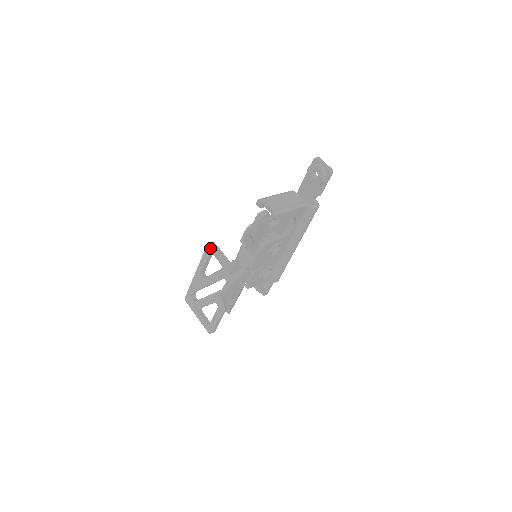
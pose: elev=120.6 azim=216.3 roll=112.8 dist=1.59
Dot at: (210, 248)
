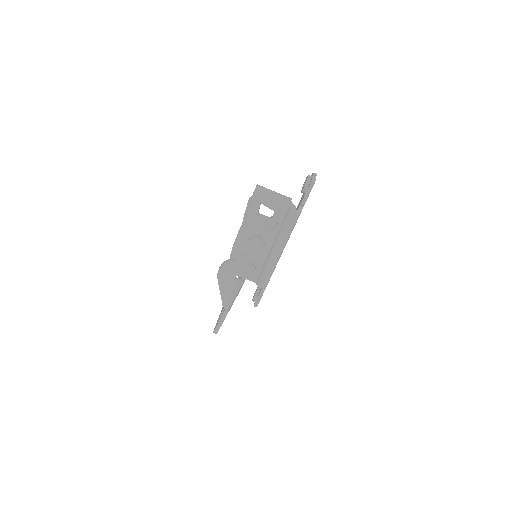
Dot at: occluded
